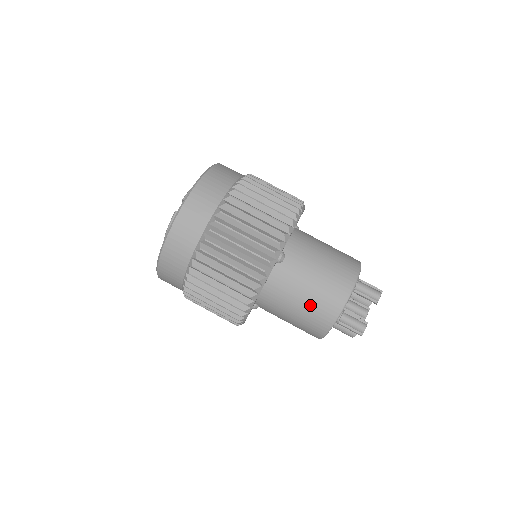
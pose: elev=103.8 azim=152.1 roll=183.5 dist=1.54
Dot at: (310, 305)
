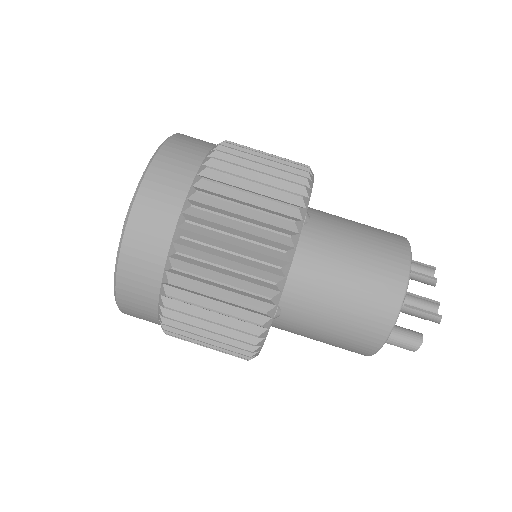
Dot at: (364, 273)
